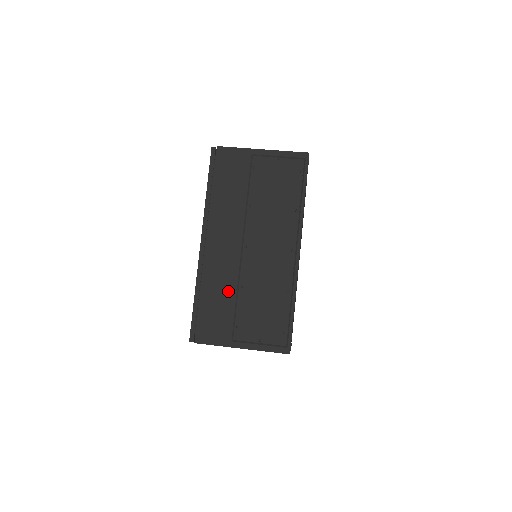
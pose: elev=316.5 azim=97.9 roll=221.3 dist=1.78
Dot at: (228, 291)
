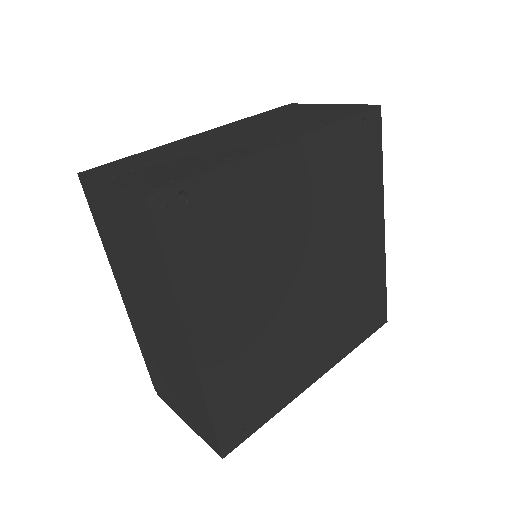
Dot at: (170, 153)
